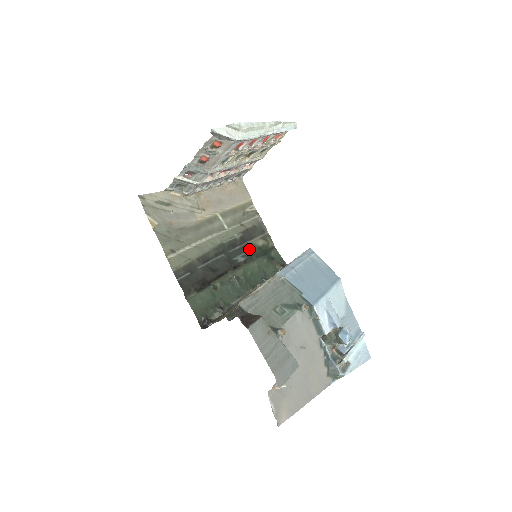
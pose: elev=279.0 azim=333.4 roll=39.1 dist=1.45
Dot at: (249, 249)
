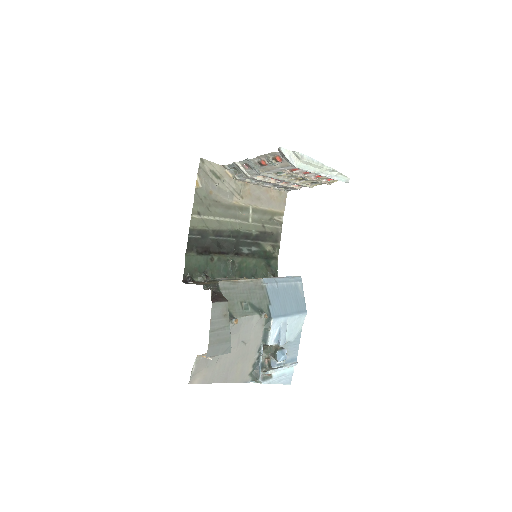
Dot at: (257, 247)
